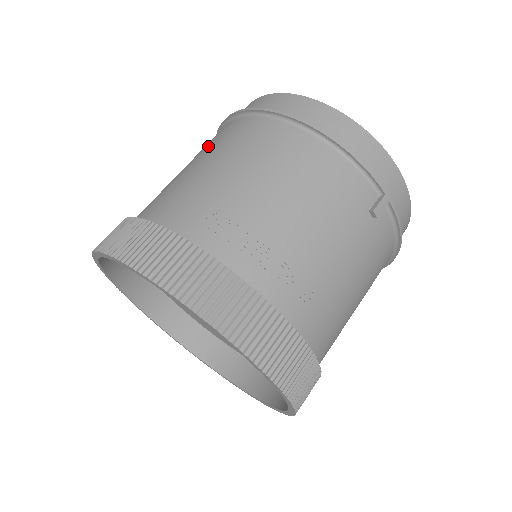
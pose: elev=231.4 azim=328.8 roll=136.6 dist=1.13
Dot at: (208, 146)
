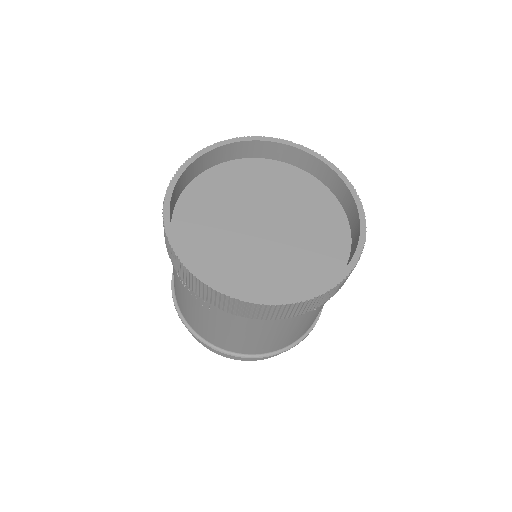
Dot at: occluded
